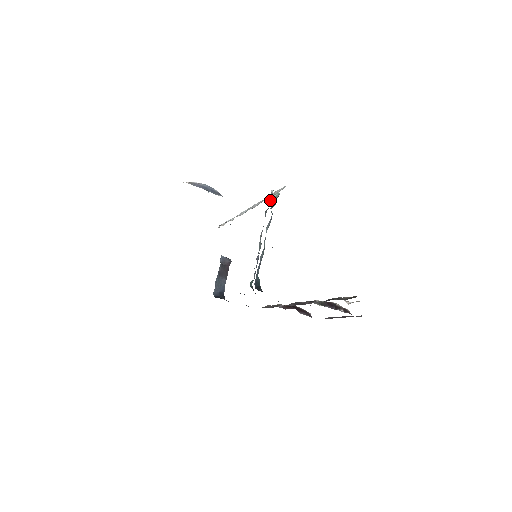
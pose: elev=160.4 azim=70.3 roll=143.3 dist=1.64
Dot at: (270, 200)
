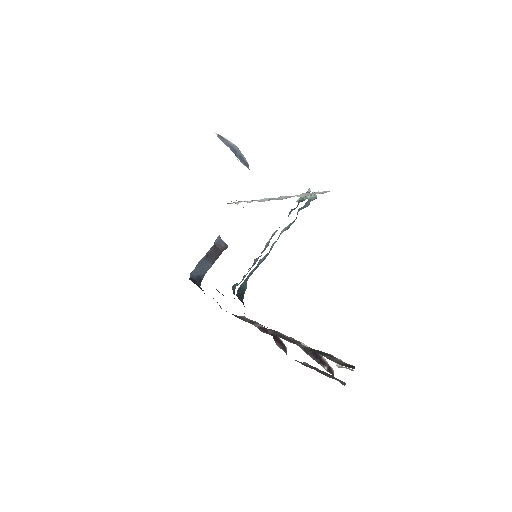
Dot at: (302, 199)
